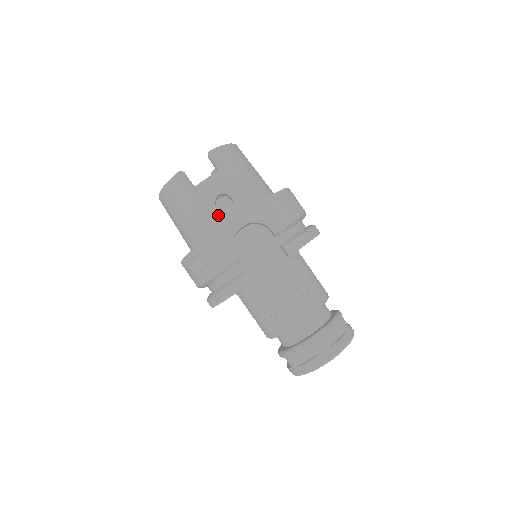
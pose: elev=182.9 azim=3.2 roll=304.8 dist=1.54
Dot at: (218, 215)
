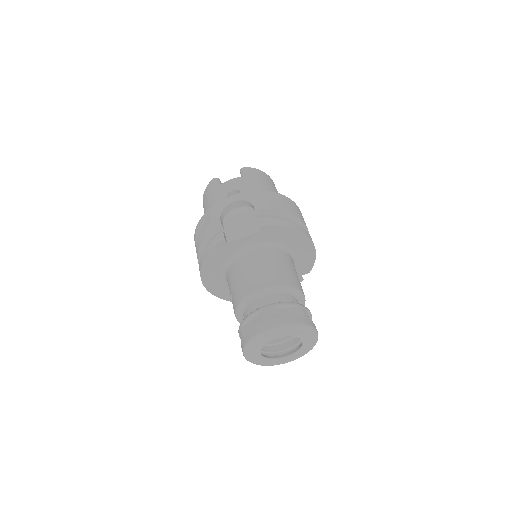
Dot at: occluded
